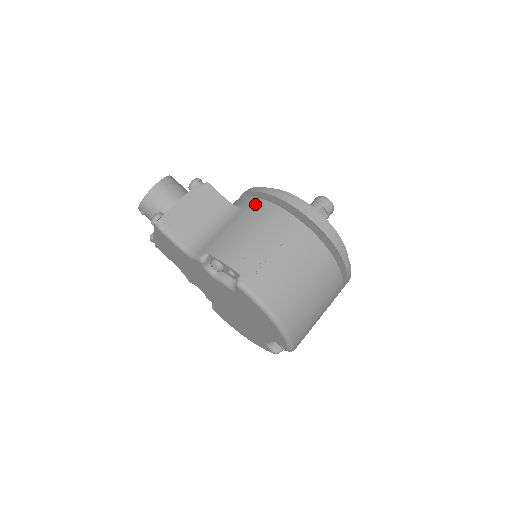
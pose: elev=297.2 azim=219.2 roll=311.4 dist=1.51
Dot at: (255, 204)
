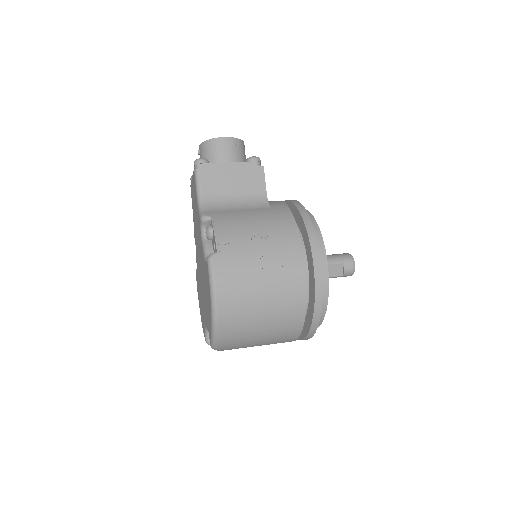
Dot at: (283, 212)
